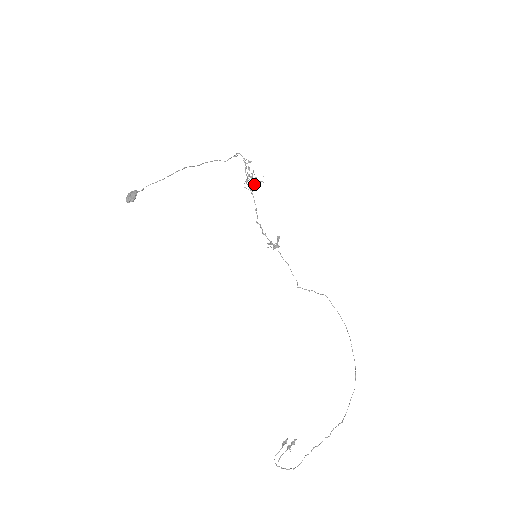
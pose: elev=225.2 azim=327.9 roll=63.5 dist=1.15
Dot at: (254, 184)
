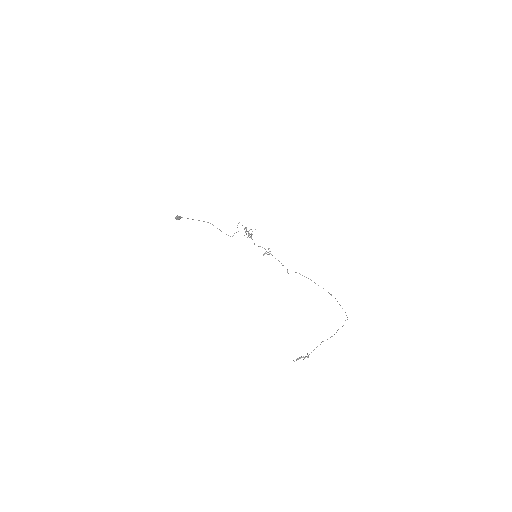
Dot at: (250, 236)
